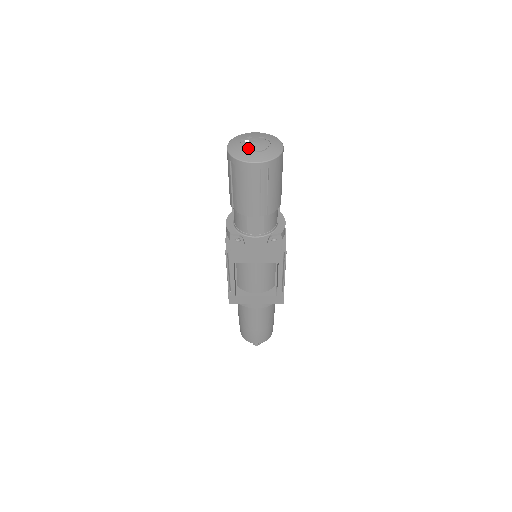
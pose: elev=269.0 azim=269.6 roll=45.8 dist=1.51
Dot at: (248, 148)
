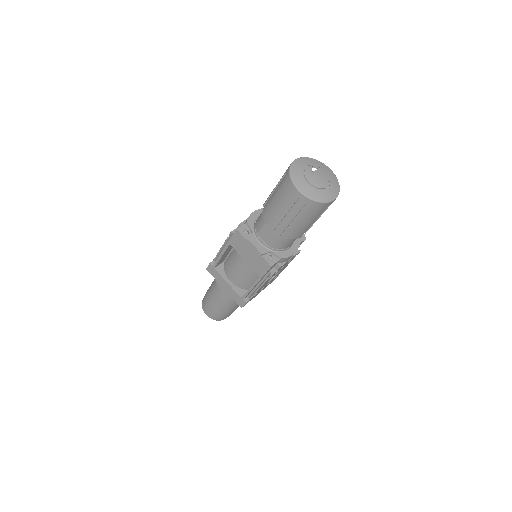
Dot at: (307, 175)
